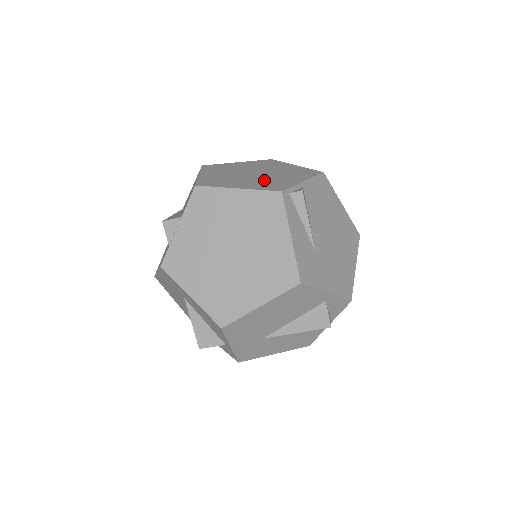
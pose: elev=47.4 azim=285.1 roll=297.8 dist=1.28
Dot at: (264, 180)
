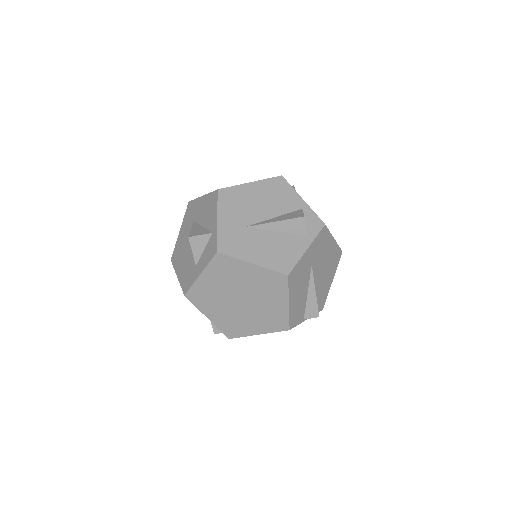
Dot at: occluded
